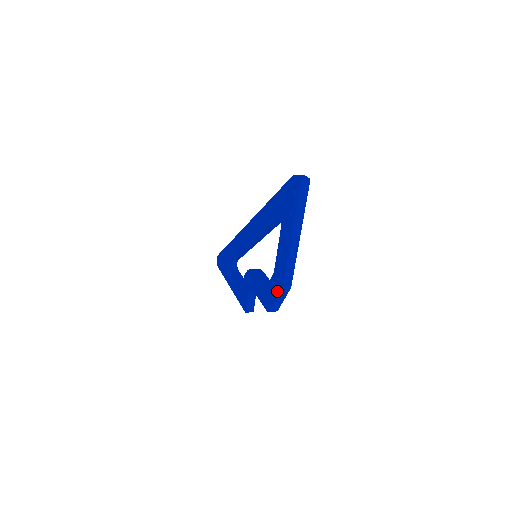
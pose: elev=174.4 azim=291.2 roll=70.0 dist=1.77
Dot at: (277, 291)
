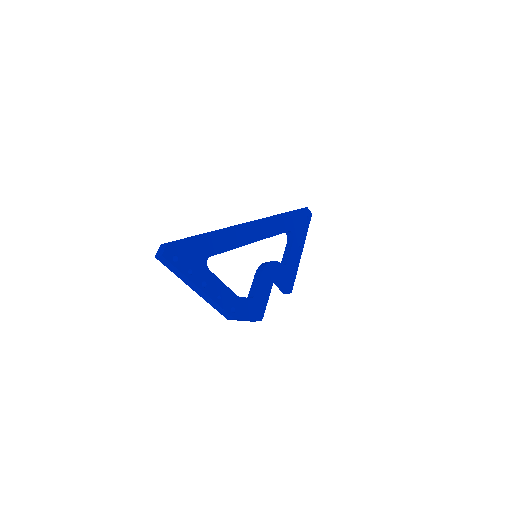
Dot at: occluded
